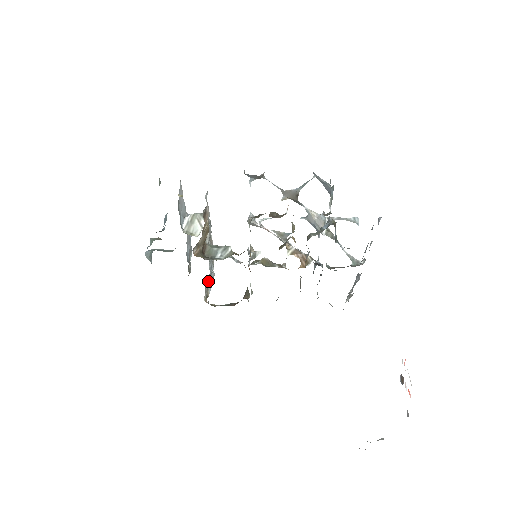
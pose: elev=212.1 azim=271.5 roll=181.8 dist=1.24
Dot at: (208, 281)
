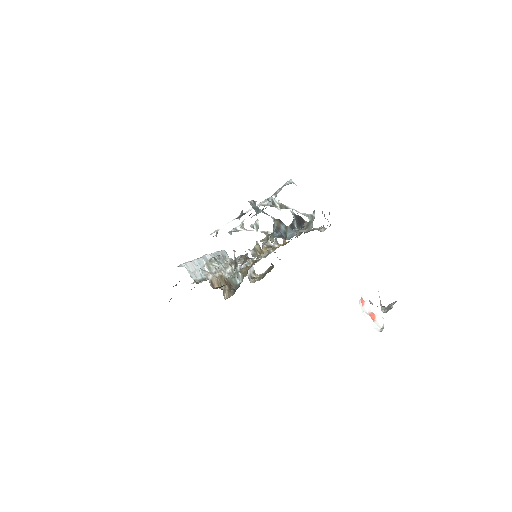
Dot at: occluded
